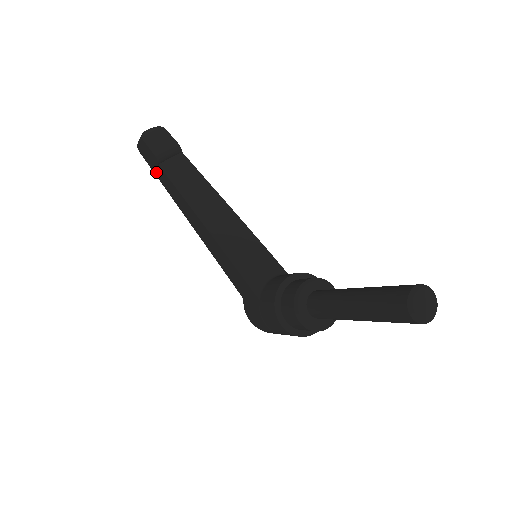
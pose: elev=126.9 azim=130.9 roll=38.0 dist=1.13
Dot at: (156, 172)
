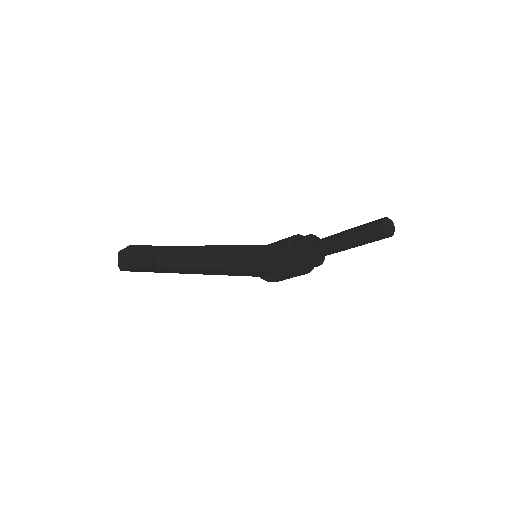
Dot at: (149, 271)
